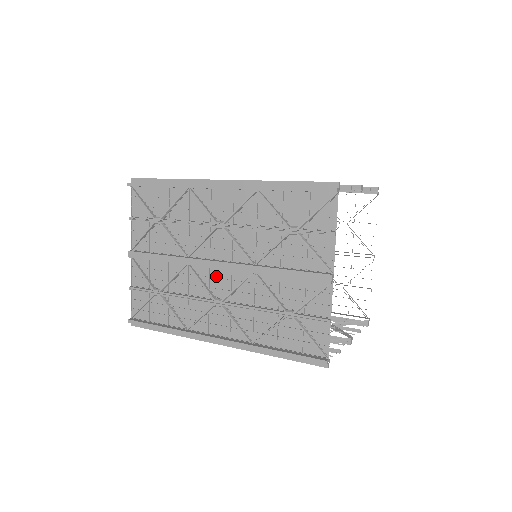
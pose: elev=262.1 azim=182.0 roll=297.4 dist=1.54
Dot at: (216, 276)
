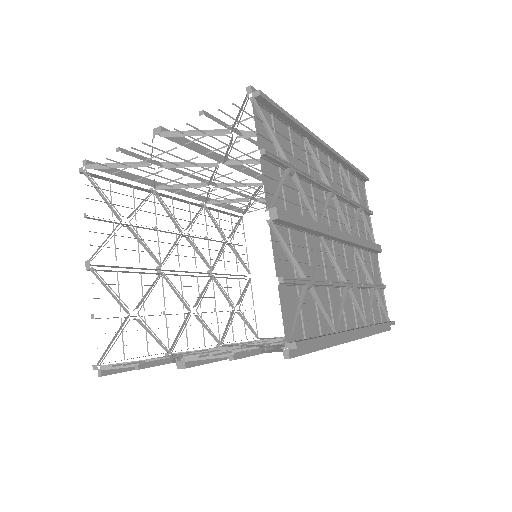
Dot at: occluded
